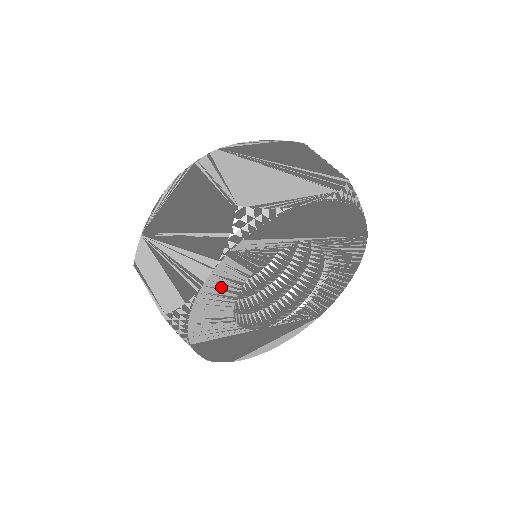
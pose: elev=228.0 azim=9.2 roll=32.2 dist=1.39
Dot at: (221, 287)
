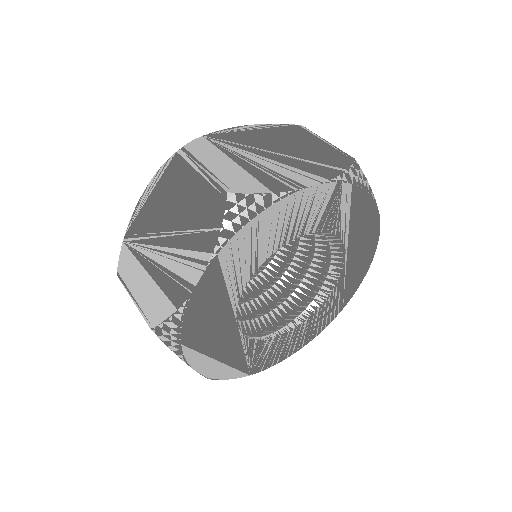
Dot at: (300, 213)
